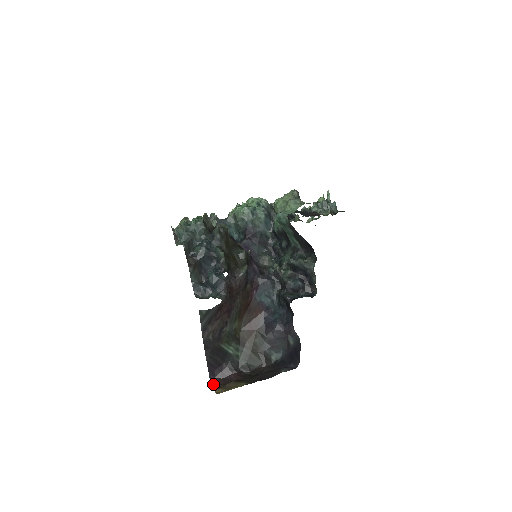
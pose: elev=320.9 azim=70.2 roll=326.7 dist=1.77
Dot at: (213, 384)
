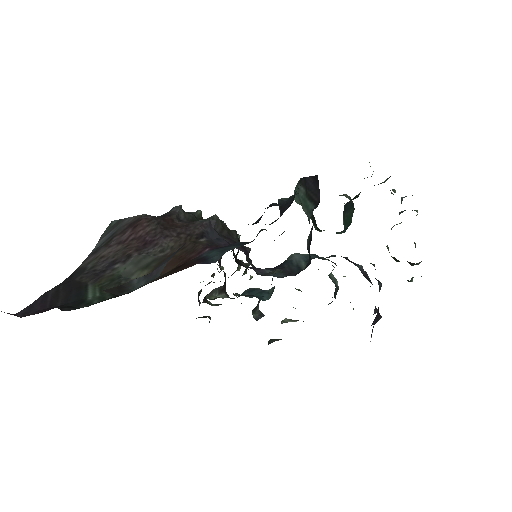
Dot at: (4, 312)
